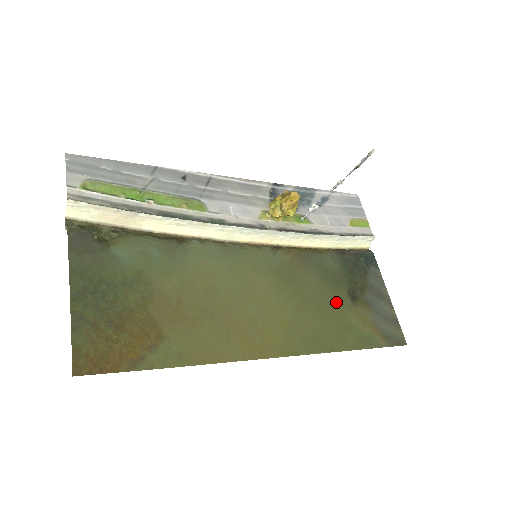
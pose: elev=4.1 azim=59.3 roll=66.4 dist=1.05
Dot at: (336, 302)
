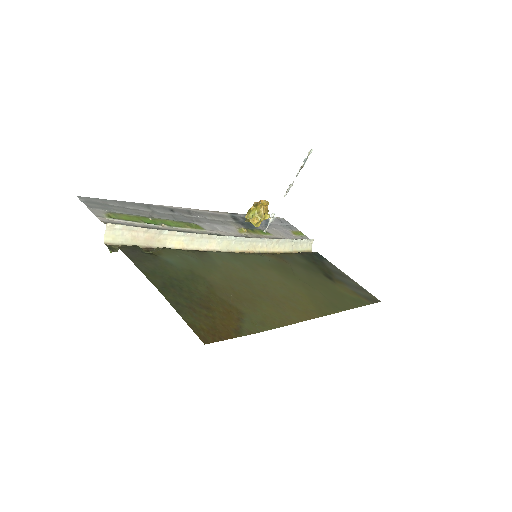
Dot at: (323, 281)
